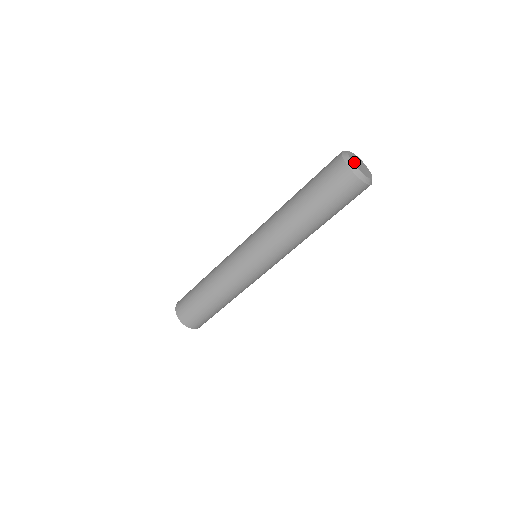
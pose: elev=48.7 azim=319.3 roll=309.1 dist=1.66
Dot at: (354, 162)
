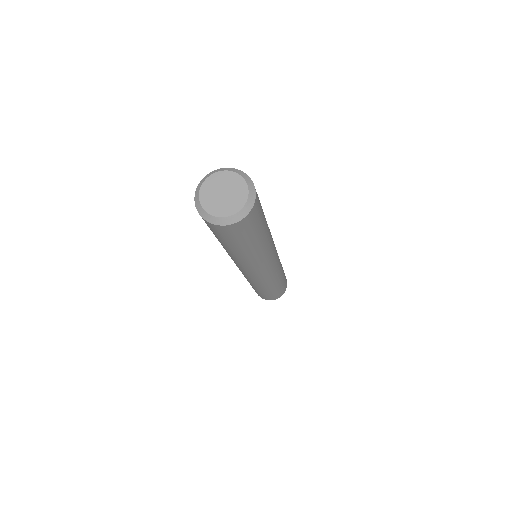
Dot at: (220, 211)
